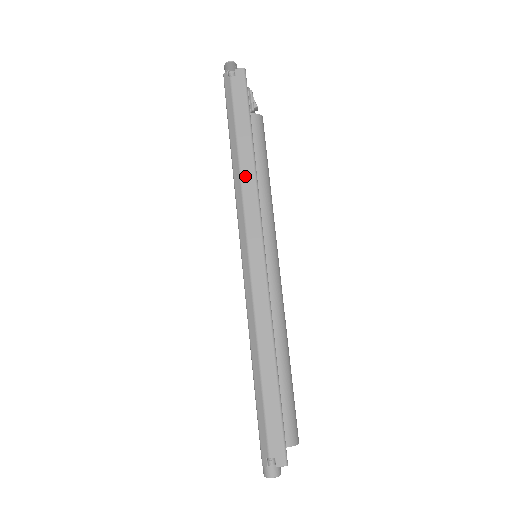
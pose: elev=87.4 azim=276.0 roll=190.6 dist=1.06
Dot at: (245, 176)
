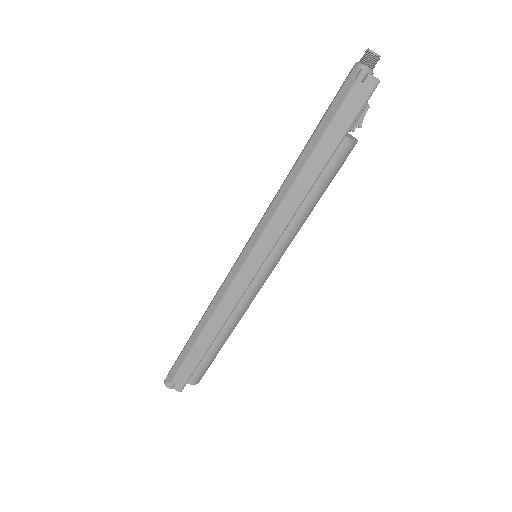
Dot at: (292, 195)
